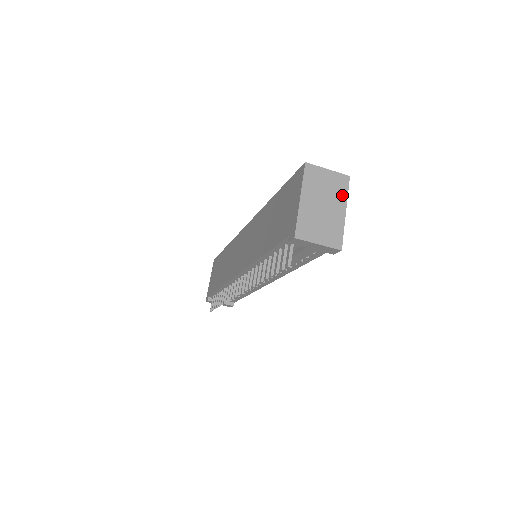
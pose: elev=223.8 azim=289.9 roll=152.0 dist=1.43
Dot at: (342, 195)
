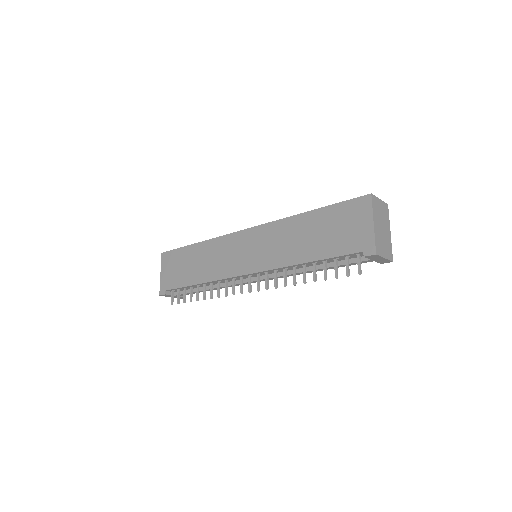
Dot at: (387, 219)
